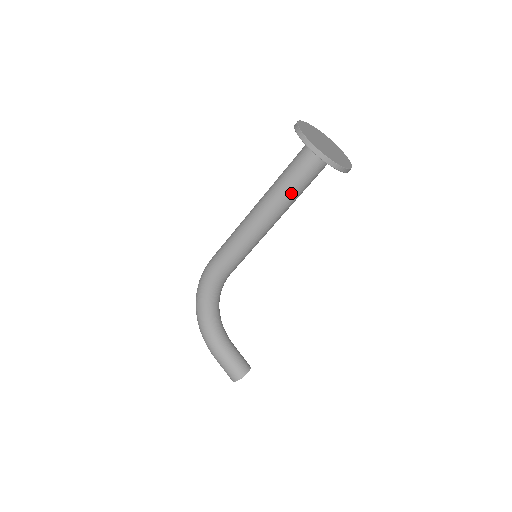
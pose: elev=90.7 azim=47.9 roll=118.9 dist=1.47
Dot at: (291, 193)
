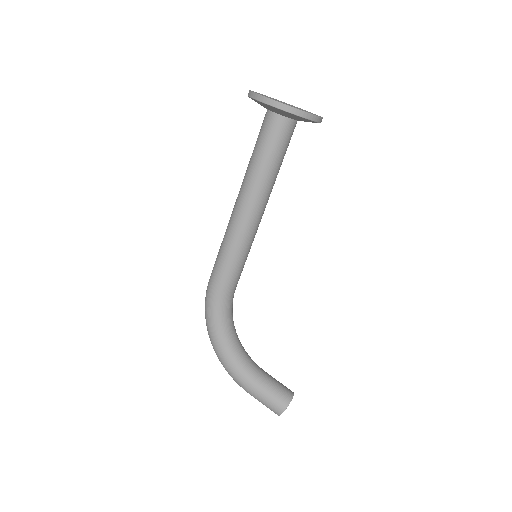
Dot at: (268, 167)
